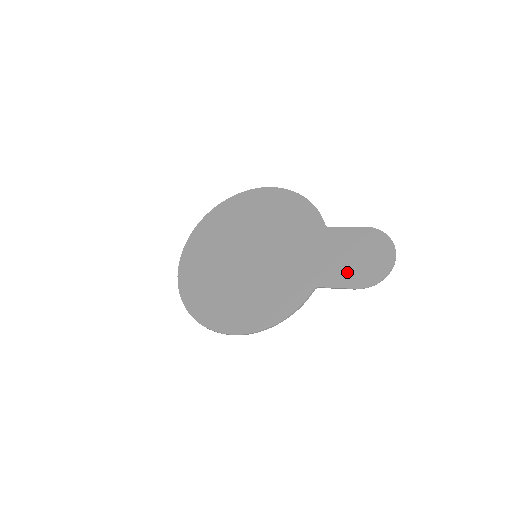
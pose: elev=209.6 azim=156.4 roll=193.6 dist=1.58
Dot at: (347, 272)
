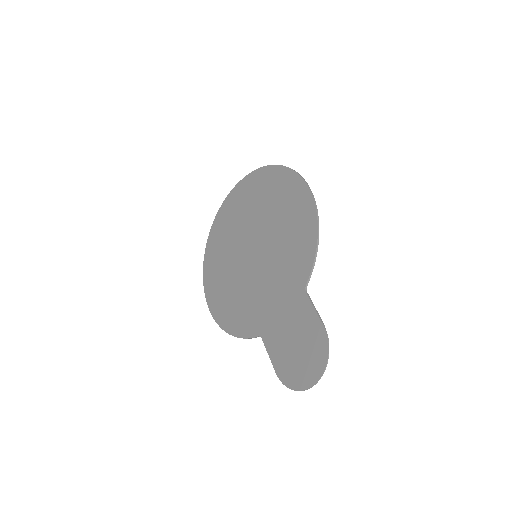
Dot at: (282, 351)
